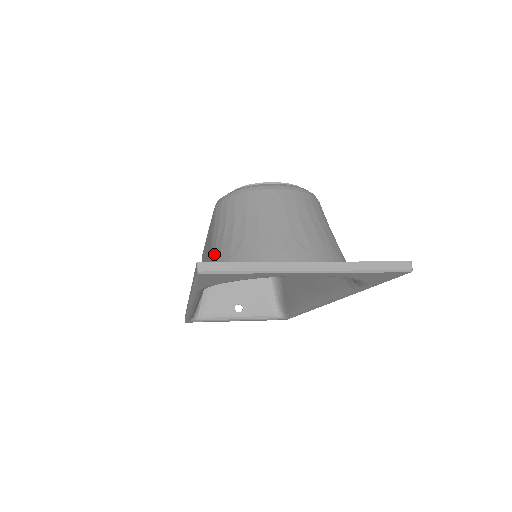
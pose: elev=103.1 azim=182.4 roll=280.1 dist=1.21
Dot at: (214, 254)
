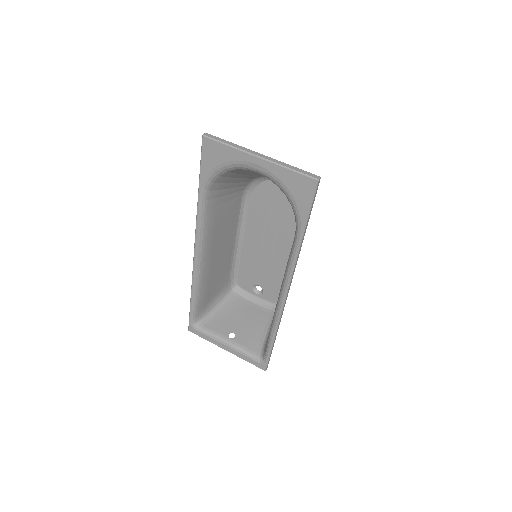
Dot at: (223, 188)
